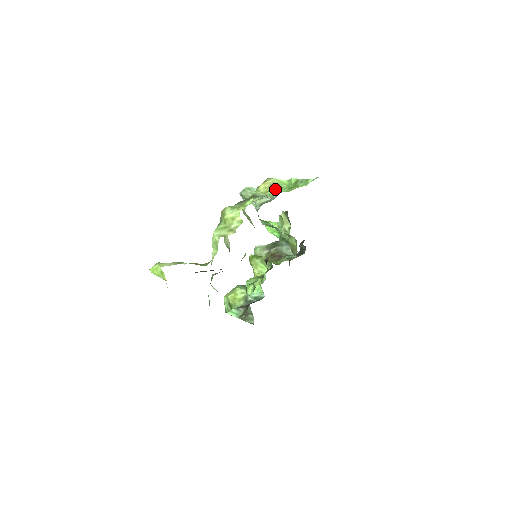
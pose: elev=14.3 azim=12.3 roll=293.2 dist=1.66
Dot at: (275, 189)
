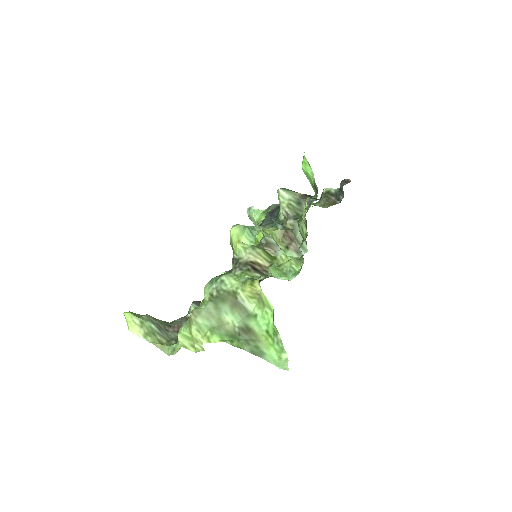
Dot at: (260, 302)
